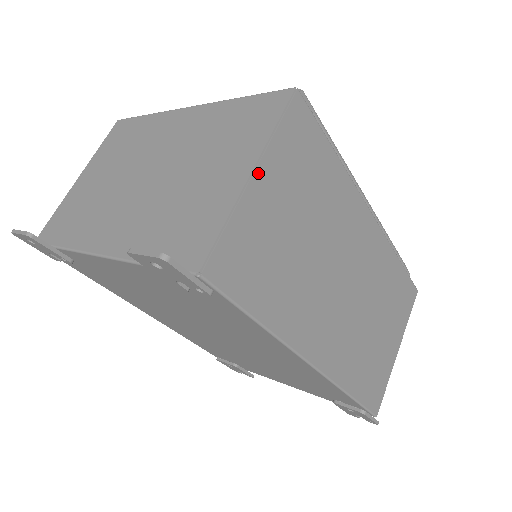
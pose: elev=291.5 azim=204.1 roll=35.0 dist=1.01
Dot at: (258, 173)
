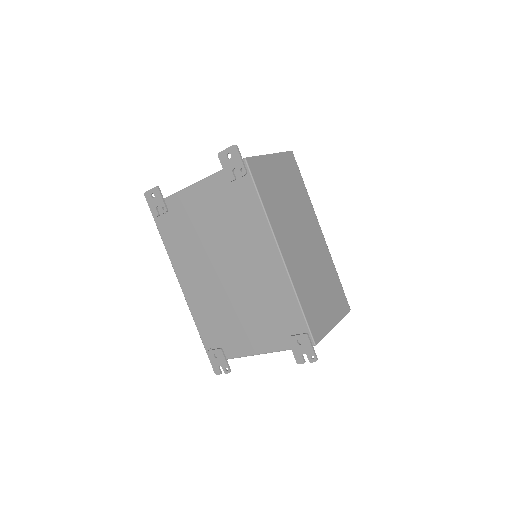
Dot at: (273, 156)
